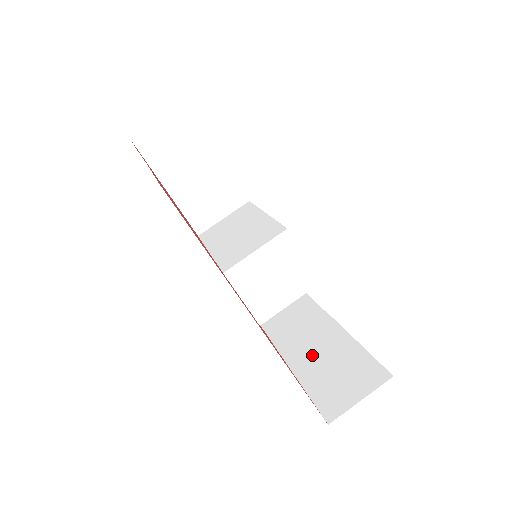
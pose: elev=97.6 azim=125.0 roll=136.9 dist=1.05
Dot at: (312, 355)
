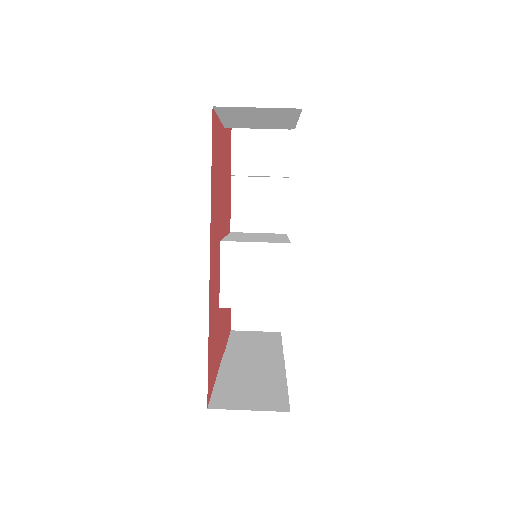
Dot at: (244, 372)
